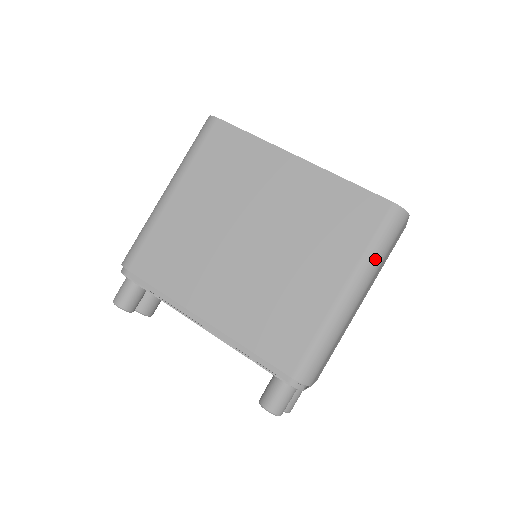
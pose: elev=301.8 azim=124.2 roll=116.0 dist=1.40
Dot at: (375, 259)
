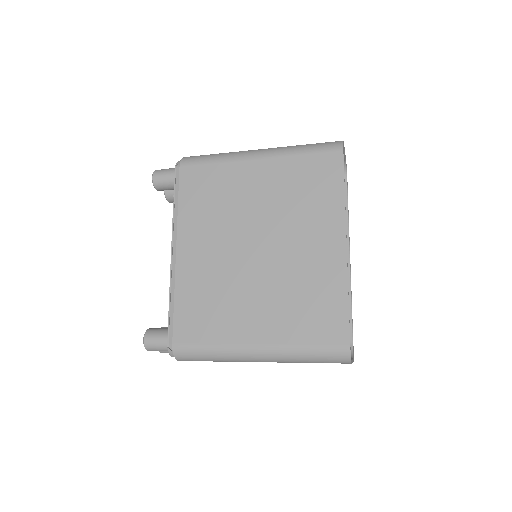
Dot at: (296, 357)
